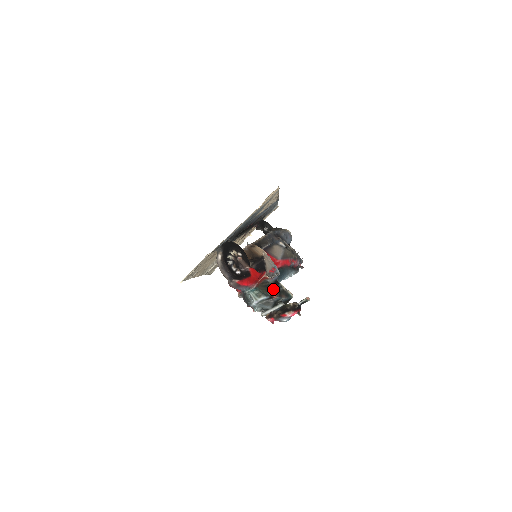
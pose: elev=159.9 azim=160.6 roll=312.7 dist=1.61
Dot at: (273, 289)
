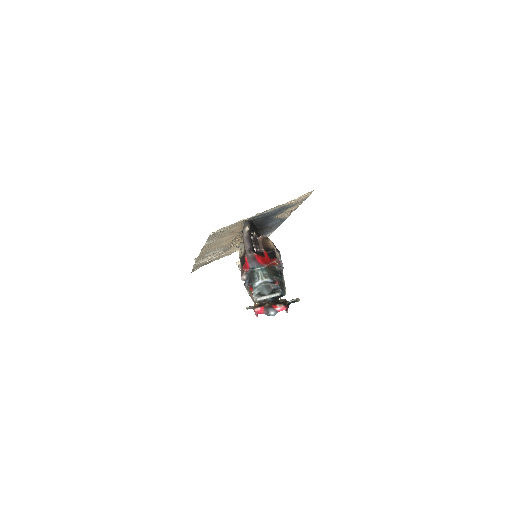
Dot at: (278, 276)
